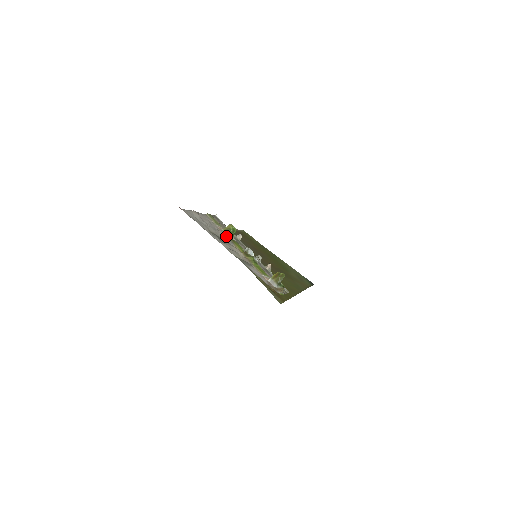
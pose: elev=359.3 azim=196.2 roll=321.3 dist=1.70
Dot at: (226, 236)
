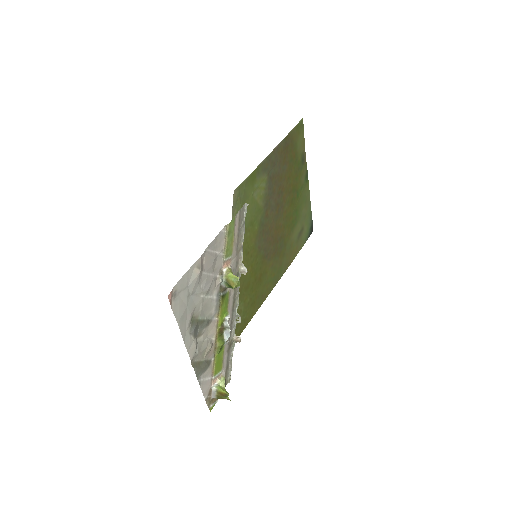
Dot at: (220, 289)
